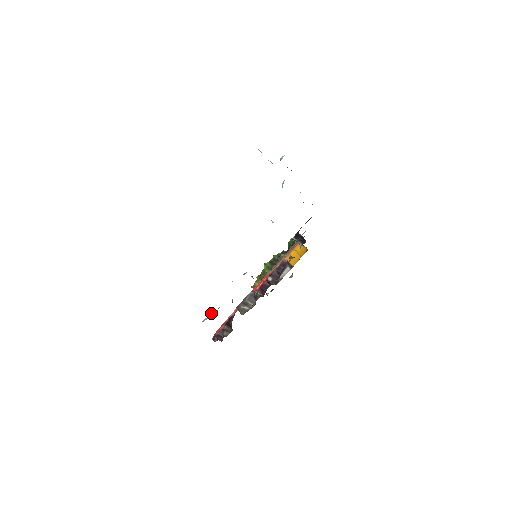
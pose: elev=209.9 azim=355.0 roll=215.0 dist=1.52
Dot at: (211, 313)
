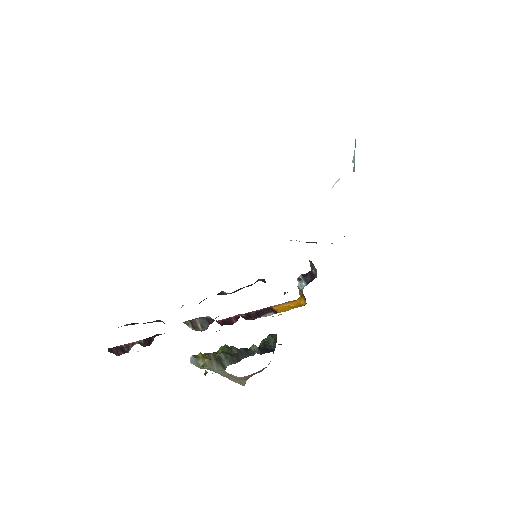
Dot at: occluded
